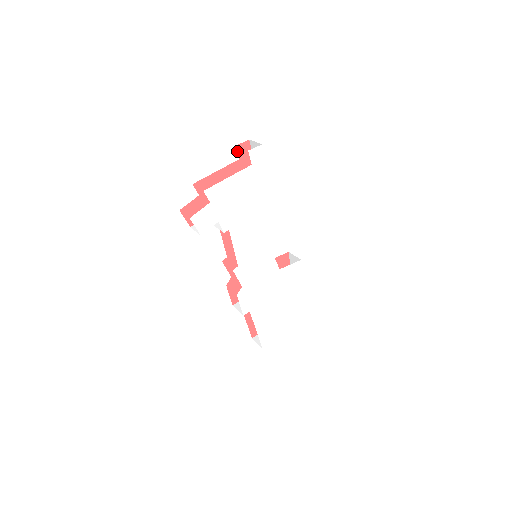
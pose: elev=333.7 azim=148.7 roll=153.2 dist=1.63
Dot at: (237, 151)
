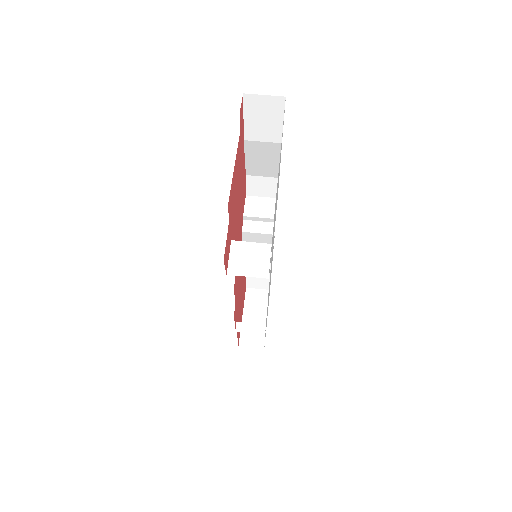
Dot at: occluded
